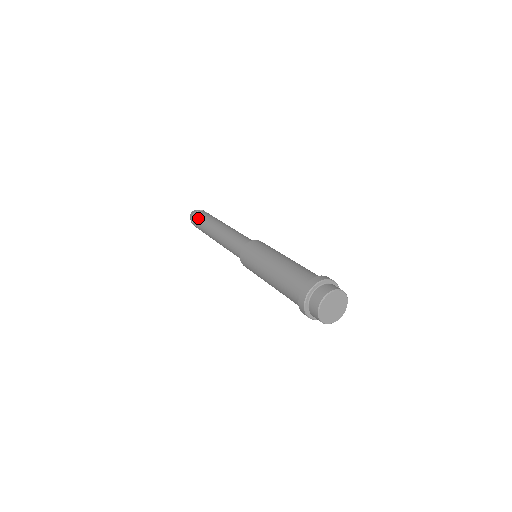
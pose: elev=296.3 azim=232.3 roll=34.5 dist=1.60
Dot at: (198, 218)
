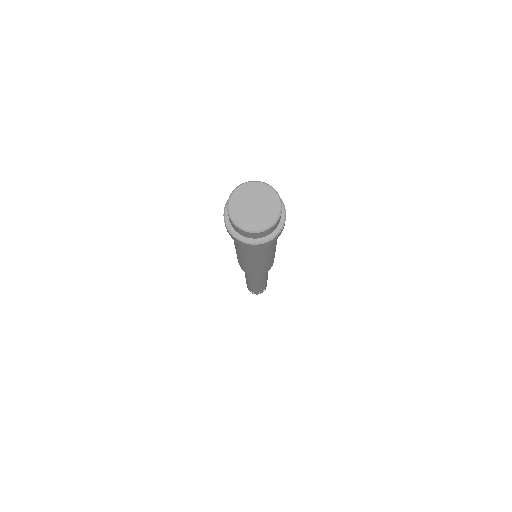
Dot at: occluded
